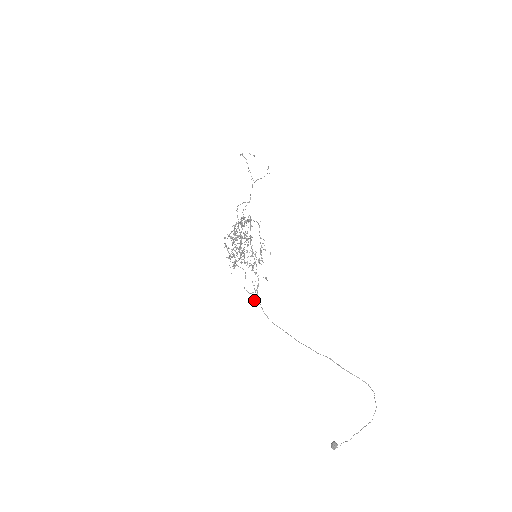
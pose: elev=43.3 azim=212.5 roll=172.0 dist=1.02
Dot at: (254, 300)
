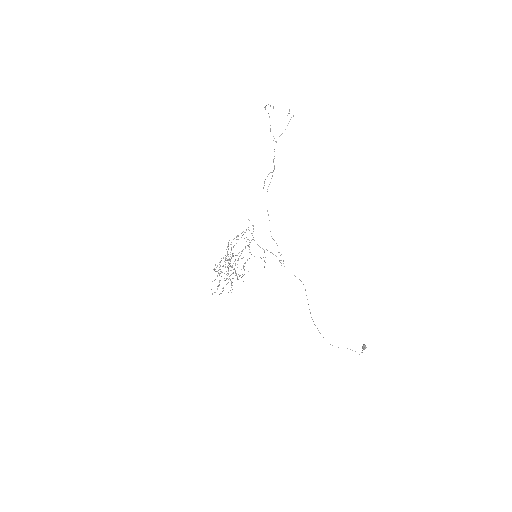
Dot at: occluded
